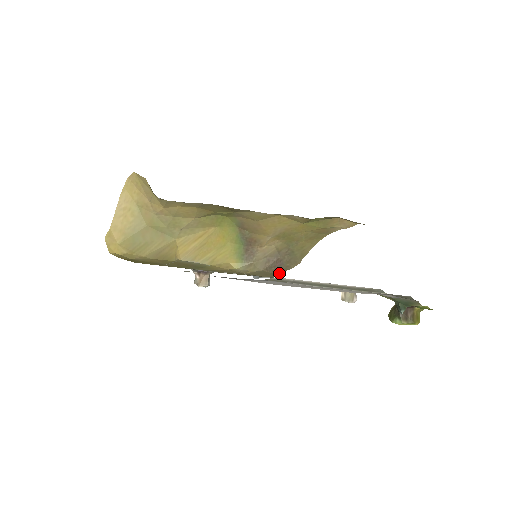
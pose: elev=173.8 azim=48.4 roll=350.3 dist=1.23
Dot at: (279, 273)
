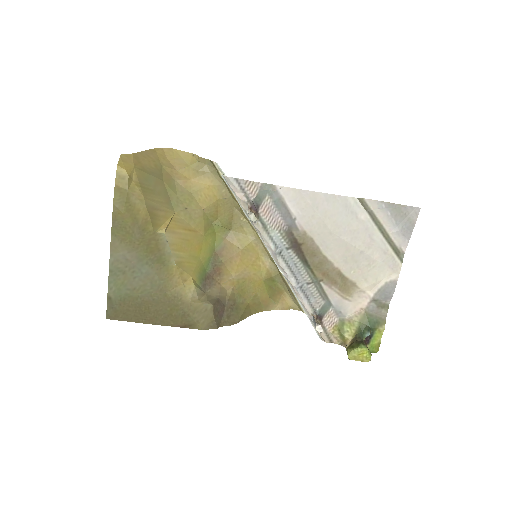
Dot at: (216, 324)
